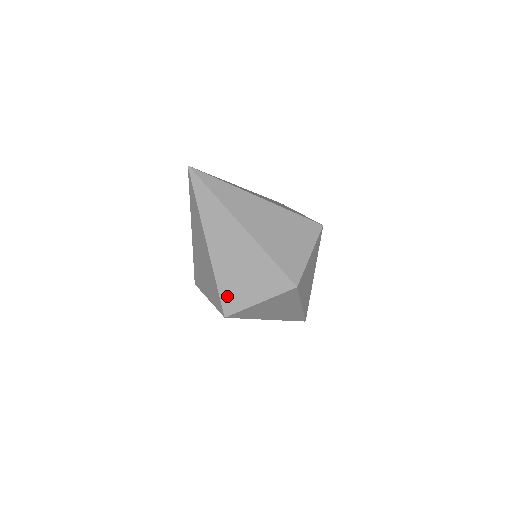
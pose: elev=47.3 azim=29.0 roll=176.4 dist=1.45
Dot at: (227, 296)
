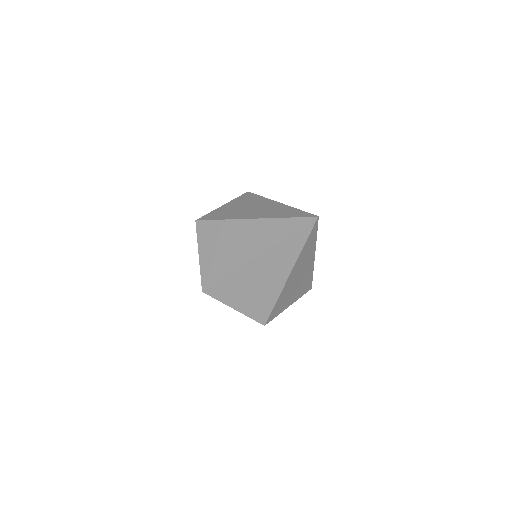
Dot at: (276, 310)
